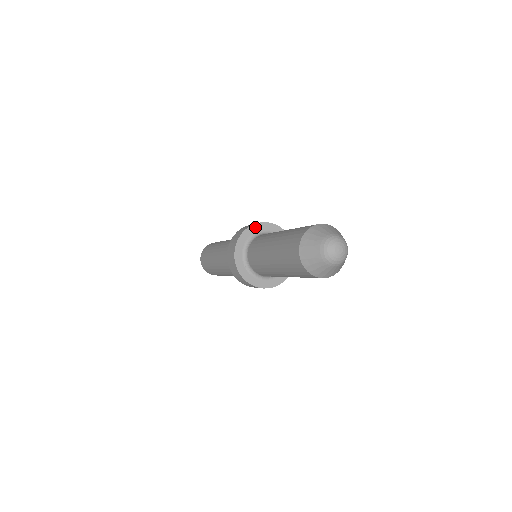
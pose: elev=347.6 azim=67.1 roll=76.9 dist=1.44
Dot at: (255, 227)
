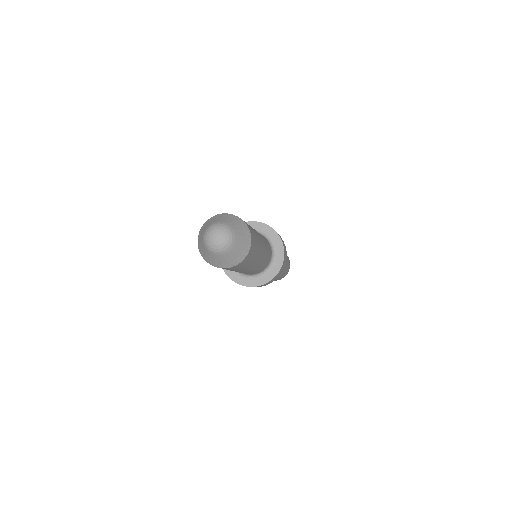
Dot at: occluded
